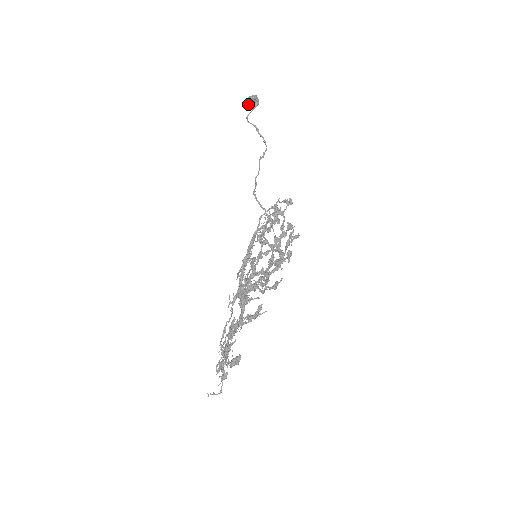
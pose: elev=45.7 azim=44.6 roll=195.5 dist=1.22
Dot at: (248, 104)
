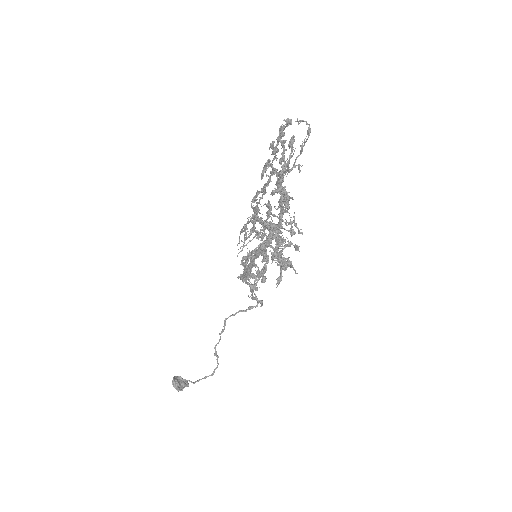
Dot at: (178, 380)
